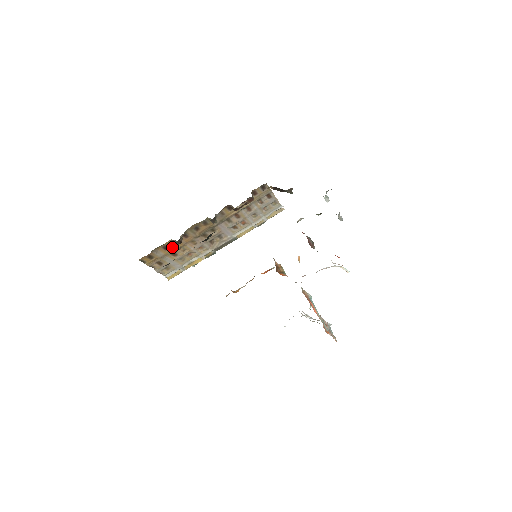
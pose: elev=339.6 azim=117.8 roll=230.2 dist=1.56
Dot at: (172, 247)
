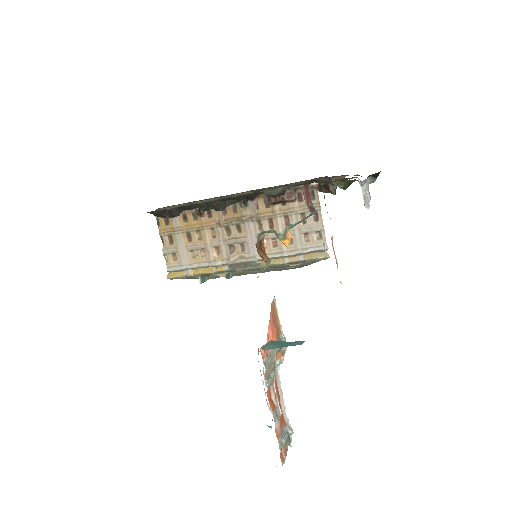
Dot at: (191, 222)
